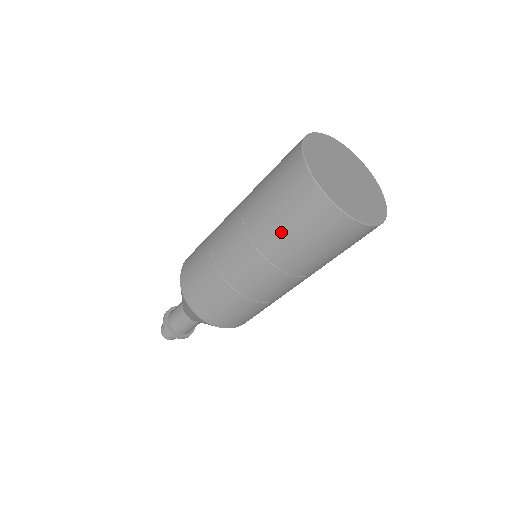
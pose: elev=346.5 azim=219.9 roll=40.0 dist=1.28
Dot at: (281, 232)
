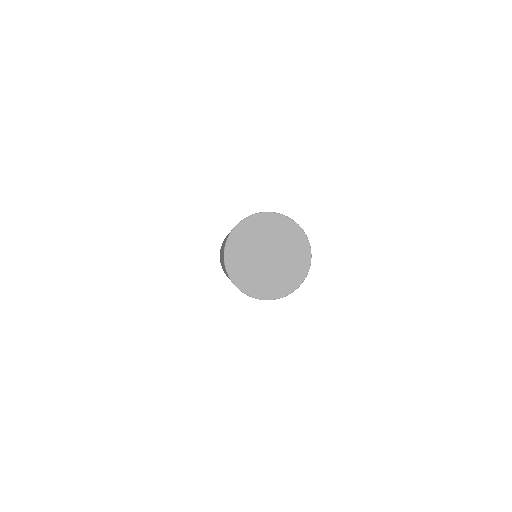
Dot at: (228, 277)
